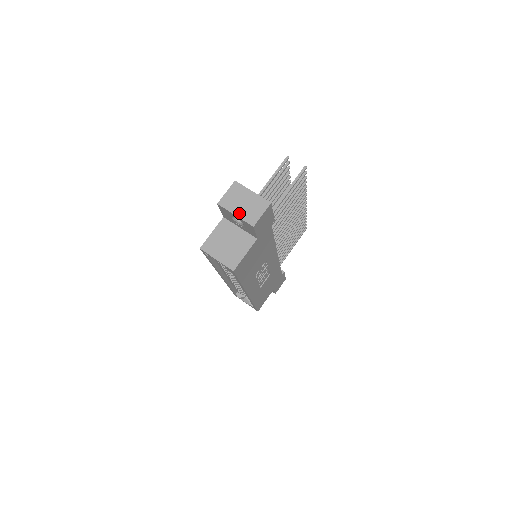
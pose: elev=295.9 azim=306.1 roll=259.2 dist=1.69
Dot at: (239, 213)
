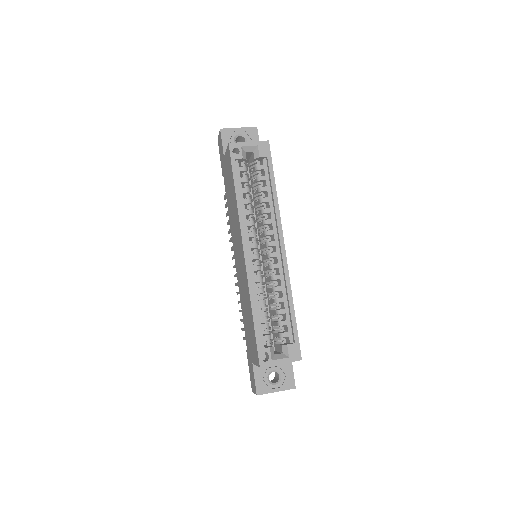
Dot at: (240, 129)
